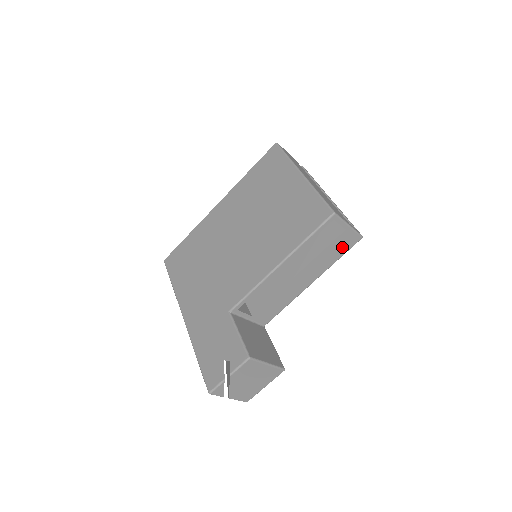
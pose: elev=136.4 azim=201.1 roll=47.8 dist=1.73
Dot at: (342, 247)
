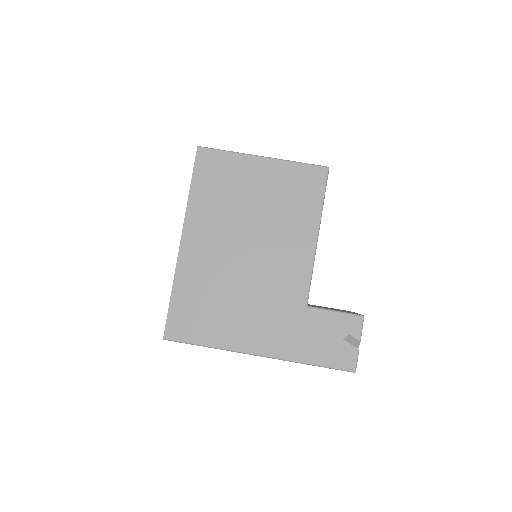
Dot at: occluded
